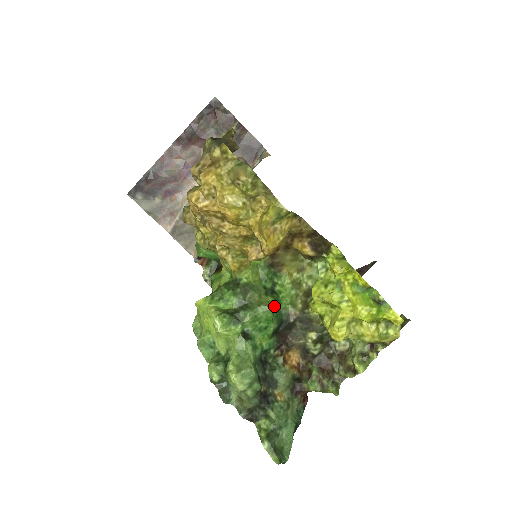
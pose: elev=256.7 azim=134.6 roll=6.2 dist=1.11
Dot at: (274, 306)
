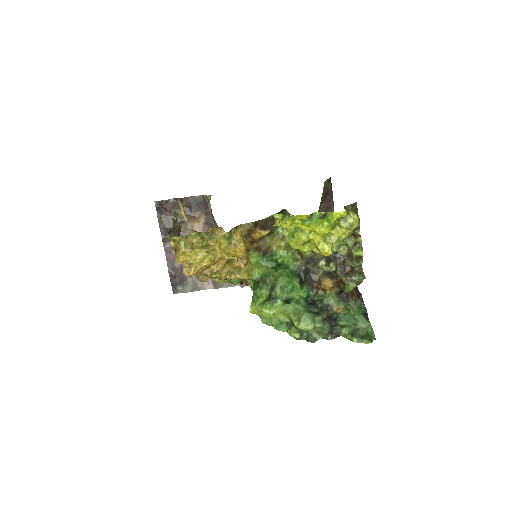
Dot at: (285, 273)
